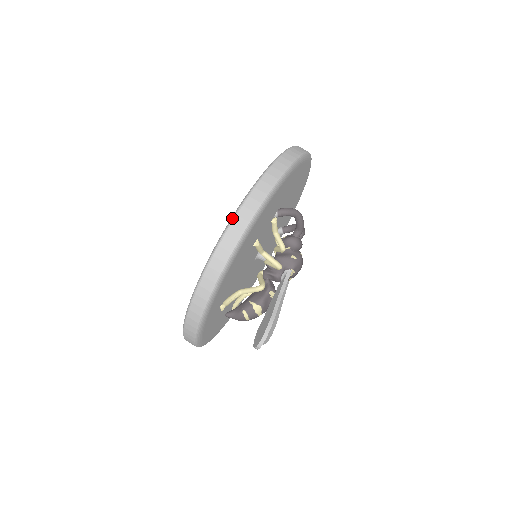
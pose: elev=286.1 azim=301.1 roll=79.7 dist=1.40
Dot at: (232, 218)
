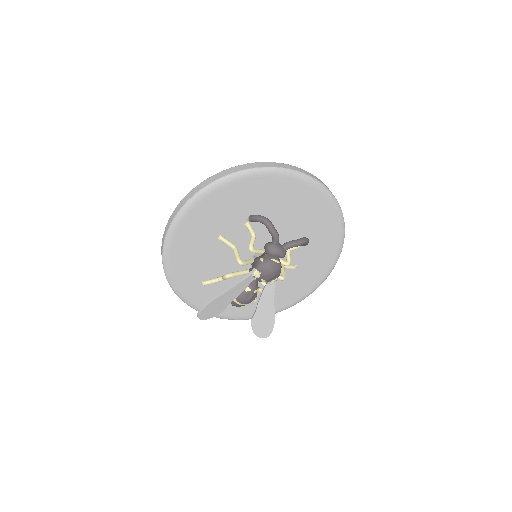
Dot at: (175, 209)
